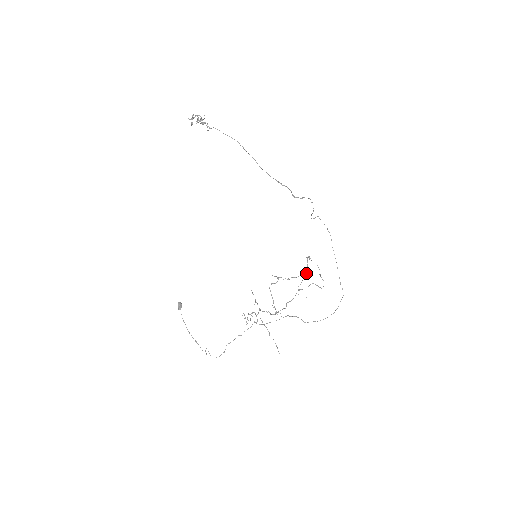
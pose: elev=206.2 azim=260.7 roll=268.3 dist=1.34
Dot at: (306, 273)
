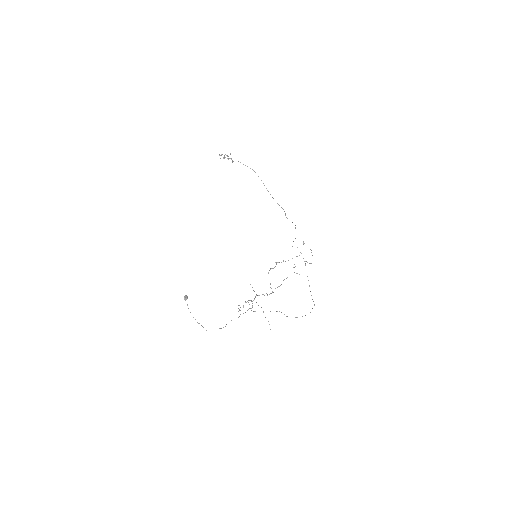
Dot at: occluded
